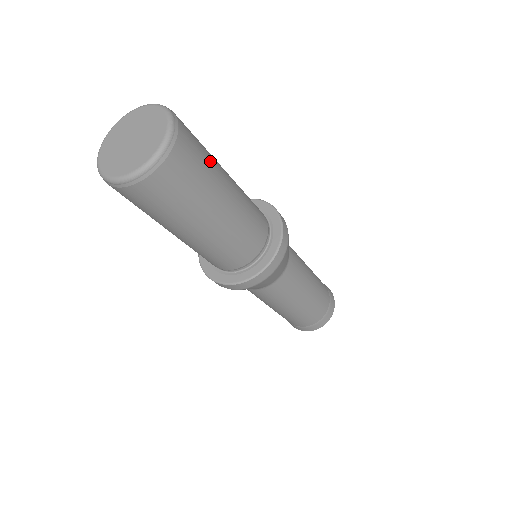
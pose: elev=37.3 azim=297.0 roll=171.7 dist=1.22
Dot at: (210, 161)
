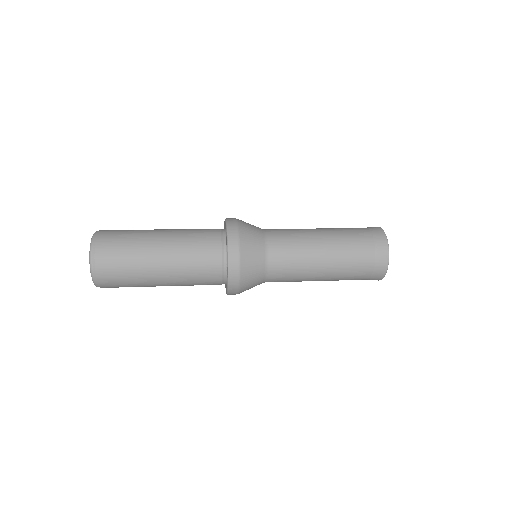
Dot at: (132, 257)
